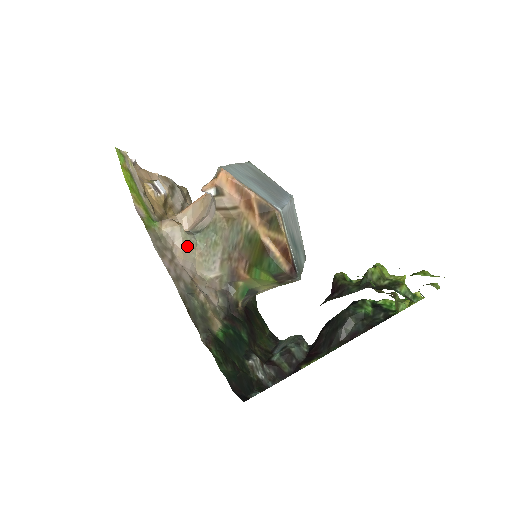
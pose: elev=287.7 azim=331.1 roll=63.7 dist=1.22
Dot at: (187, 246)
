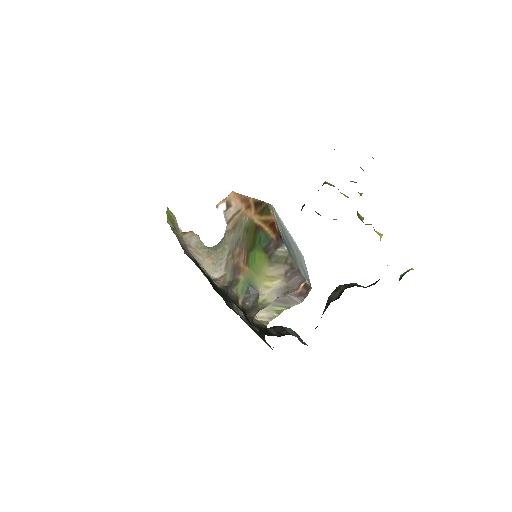
Dot at: (200, 248)
